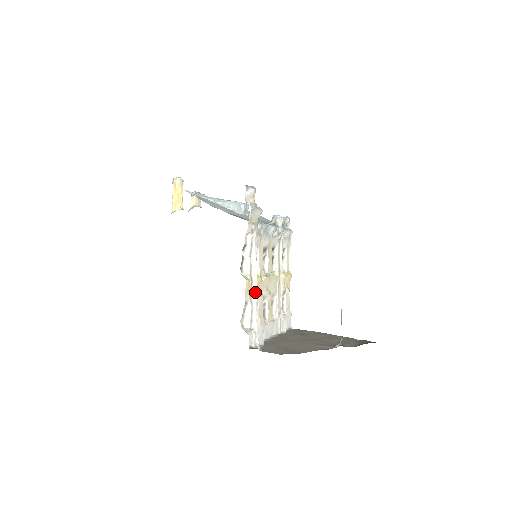
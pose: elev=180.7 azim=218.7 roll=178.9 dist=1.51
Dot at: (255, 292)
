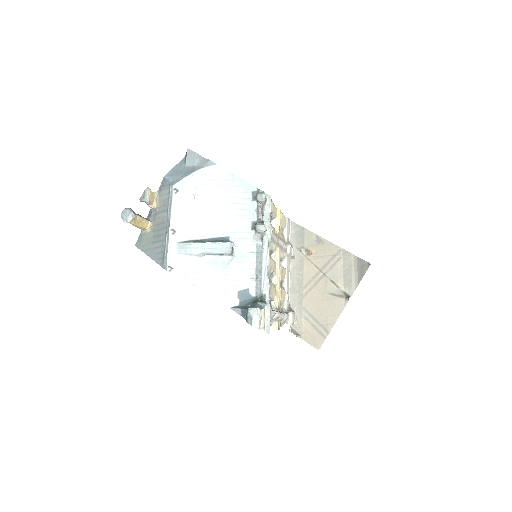
Dot at: (282, 318)
